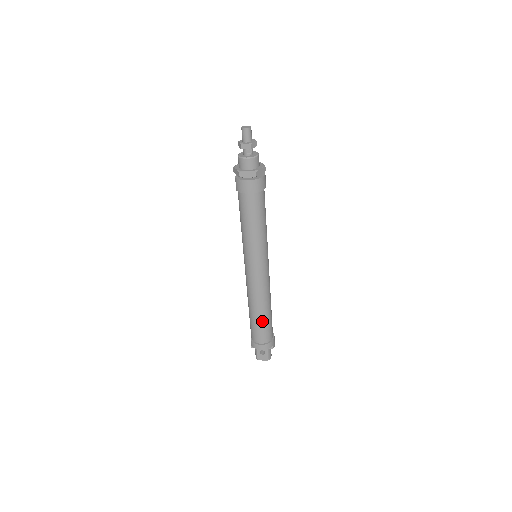
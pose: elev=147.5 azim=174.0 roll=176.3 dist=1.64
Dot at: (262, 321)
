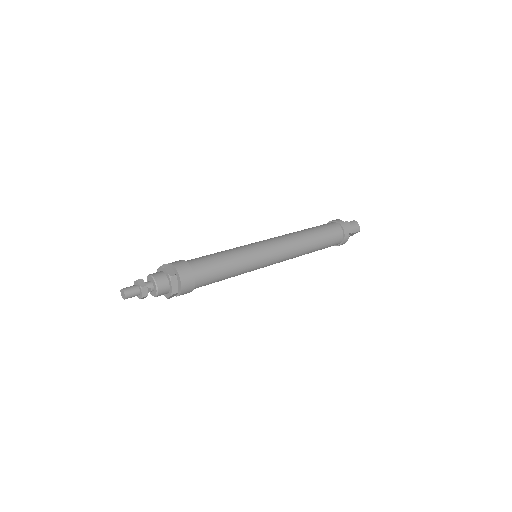
Dot at: (319, 249)
